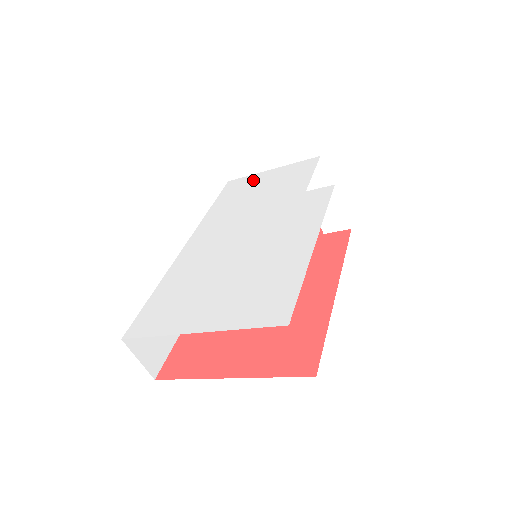
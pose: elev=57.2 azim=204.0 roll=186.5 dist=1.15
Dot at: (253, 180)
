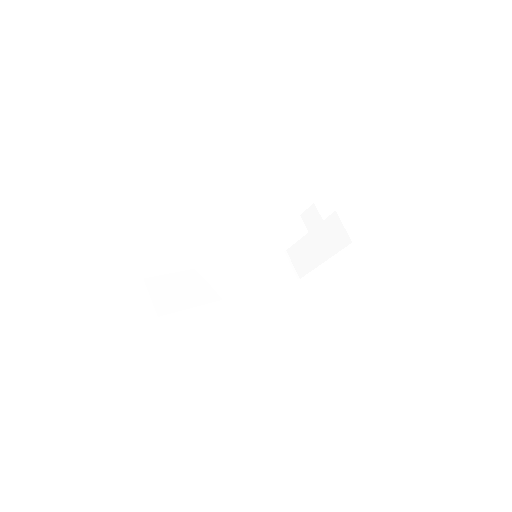
Dot at: occluded
